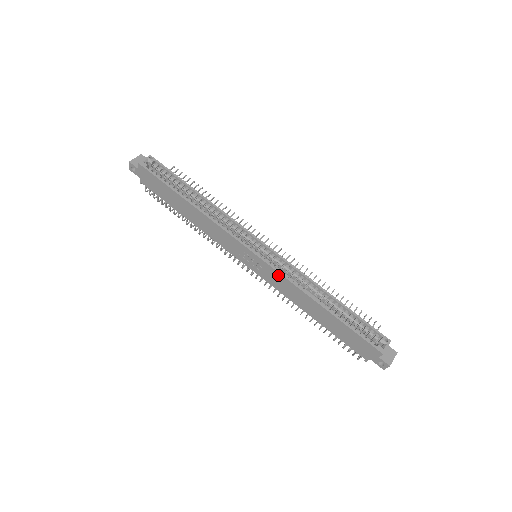
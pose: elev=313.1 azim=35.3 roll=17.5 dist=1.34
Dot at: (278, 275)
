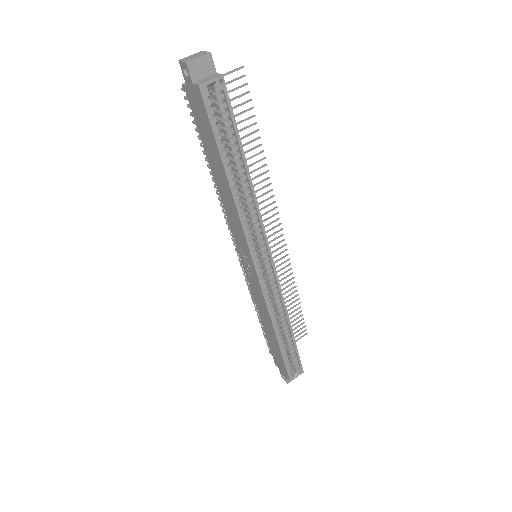
Dot at: (262, 296)
